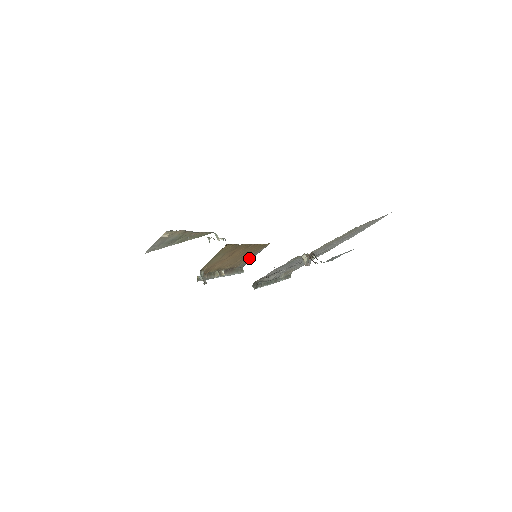
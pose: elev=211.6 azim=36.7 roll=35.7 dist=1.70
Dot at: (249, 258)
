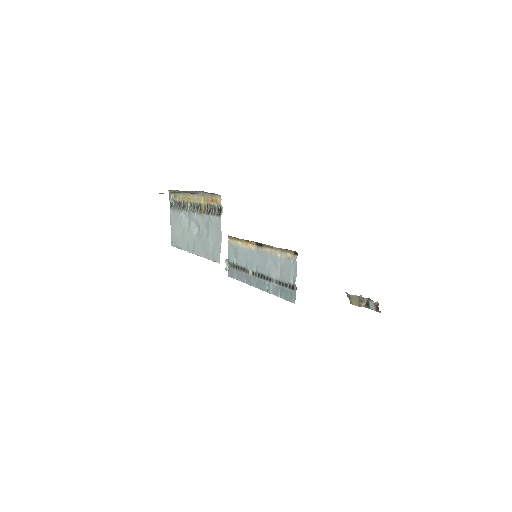
Dot at: occluded
